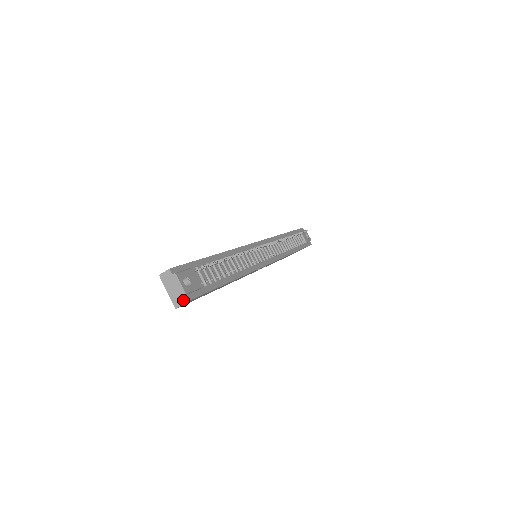
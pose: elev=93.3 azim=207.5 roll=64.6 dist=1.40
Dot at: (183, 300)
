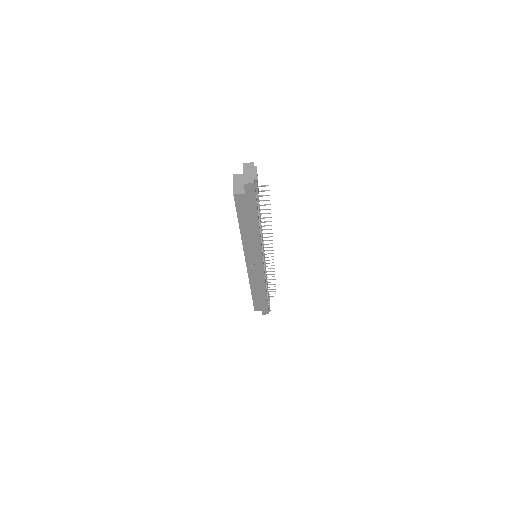
Dot at: (253, 181)
